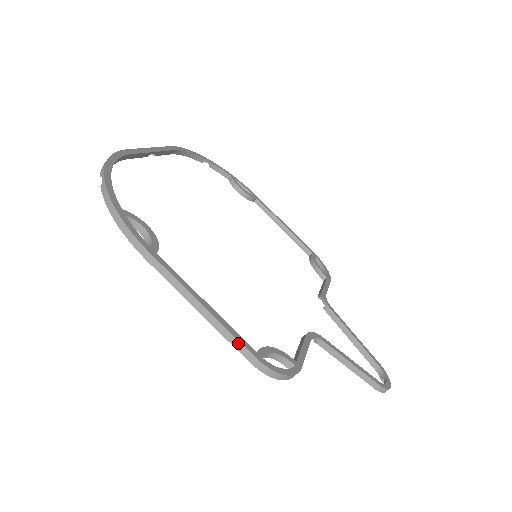
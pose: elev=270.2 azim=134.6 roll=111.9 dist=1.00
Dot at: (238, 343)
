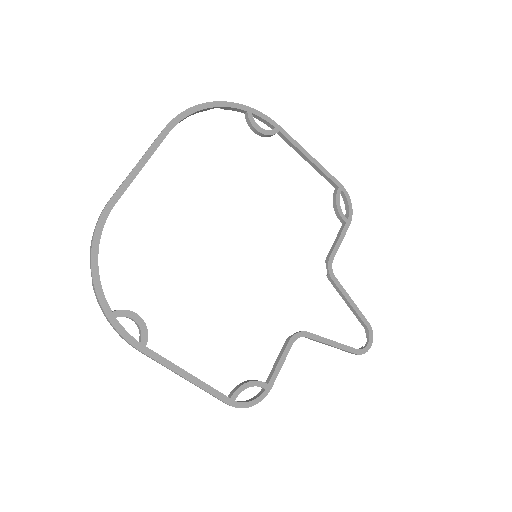
Dot at: (215, 397)
